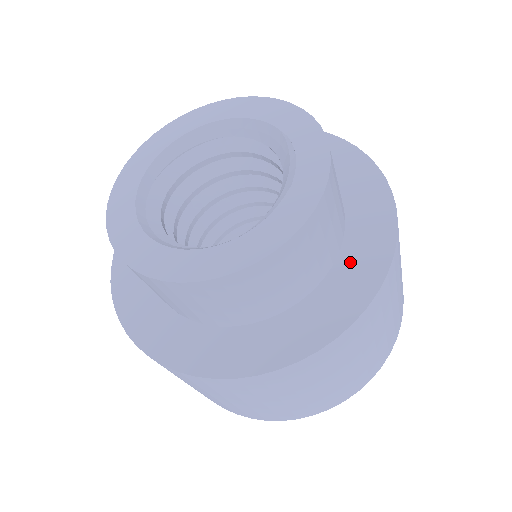
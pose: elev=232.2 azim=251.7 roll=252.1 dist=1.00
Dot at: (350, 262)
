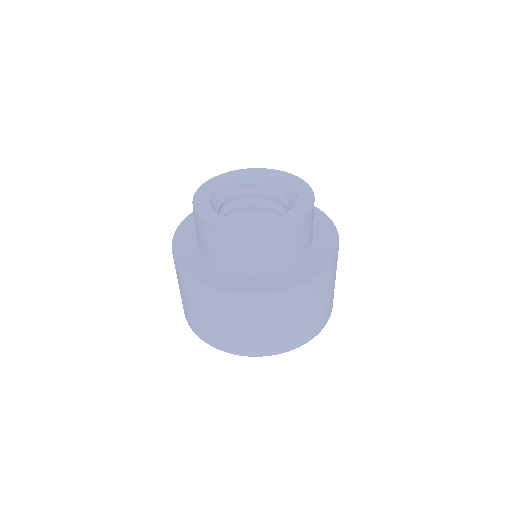
Dot at: (312, 257)
